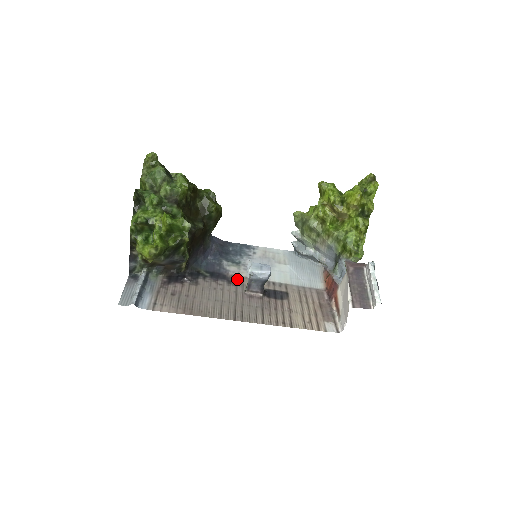
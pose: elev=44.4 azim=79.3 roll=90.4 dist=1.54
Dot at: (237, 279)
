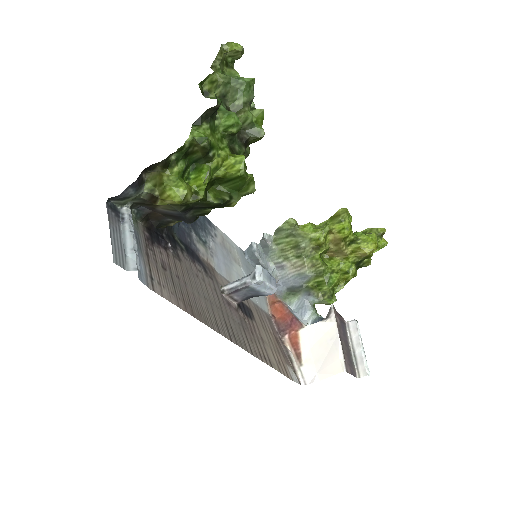
Dot at: (210, 268)
